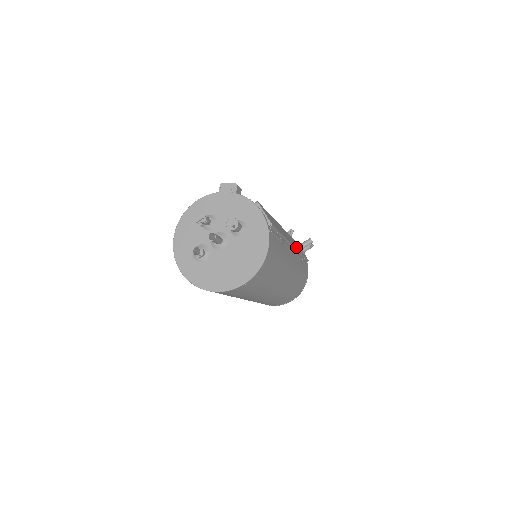
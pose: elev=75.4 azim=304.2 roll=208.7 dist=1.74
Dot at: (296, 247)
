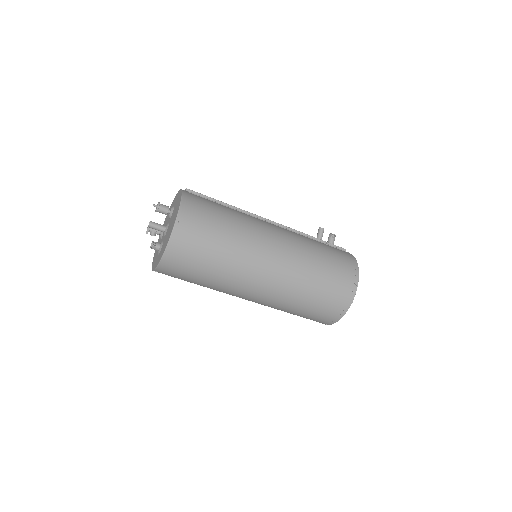
Dot at: (287, 228)
